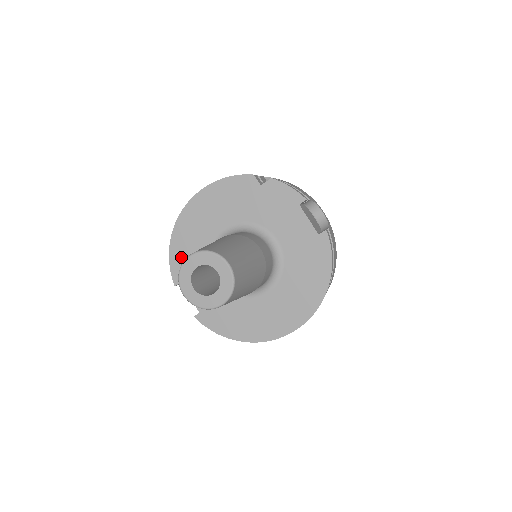
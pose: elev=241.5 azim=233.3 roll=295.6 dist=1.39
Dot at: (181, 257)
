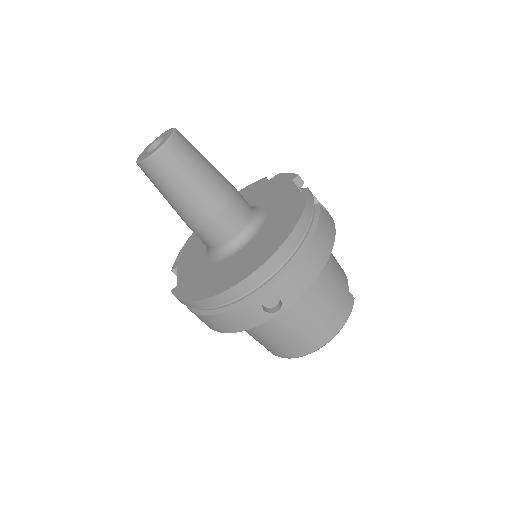
Dot at: (188, 248)
